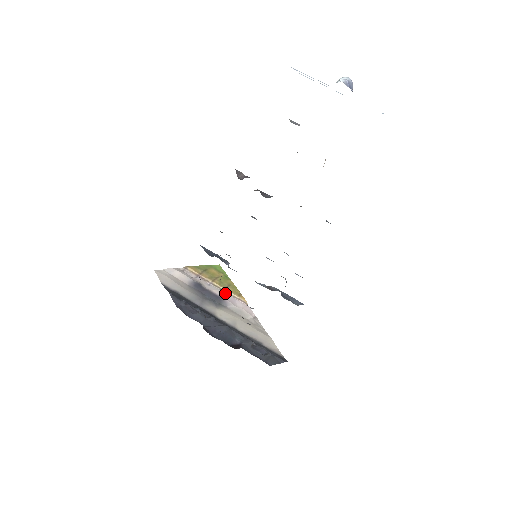
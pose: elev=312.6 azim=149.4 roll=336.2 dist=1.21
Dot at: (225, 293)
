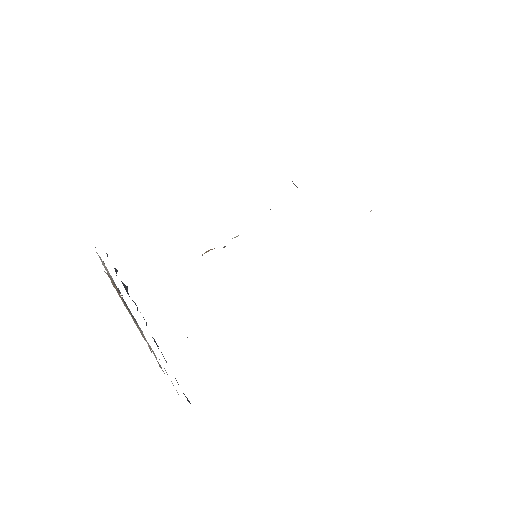
Dot at: occluded
